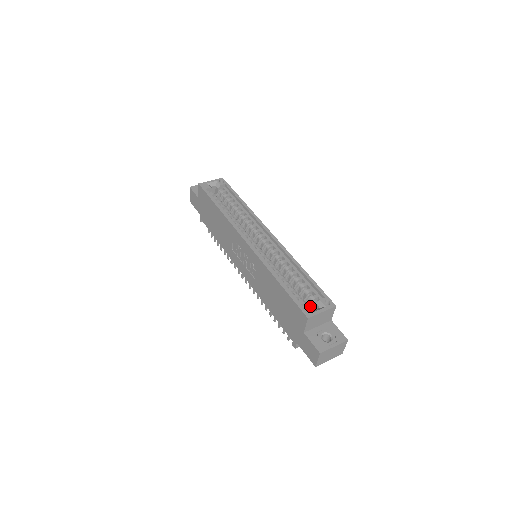
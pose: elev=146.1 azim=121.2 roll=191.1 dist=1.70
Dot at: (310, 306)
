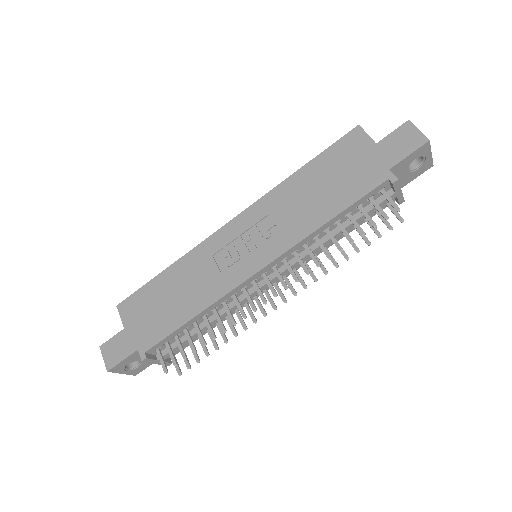
Dot at: occluded
